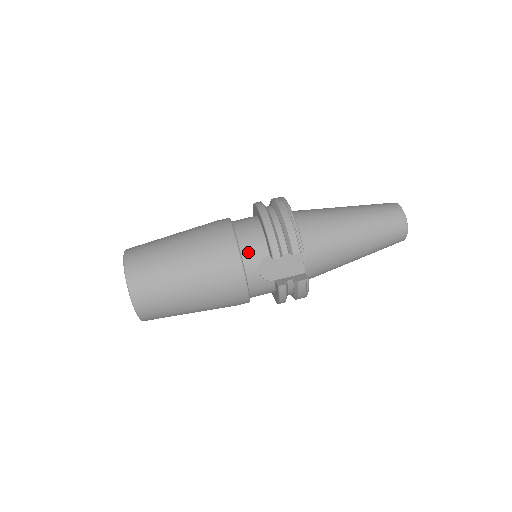
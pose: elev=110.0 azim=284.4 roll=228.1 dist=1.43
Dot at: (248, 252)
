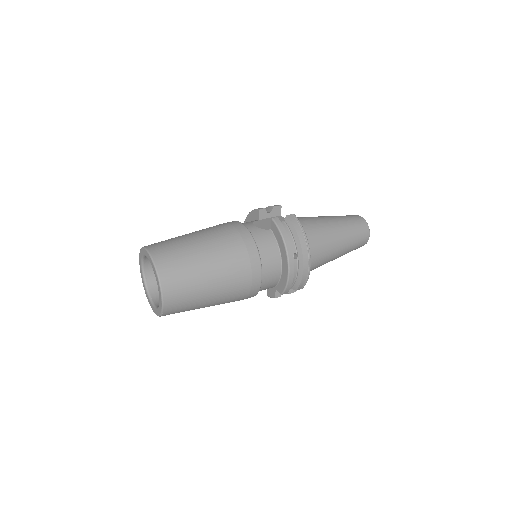
Dot at: occluded
